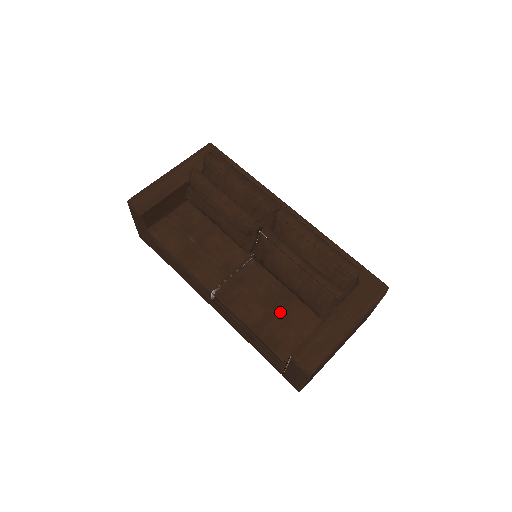
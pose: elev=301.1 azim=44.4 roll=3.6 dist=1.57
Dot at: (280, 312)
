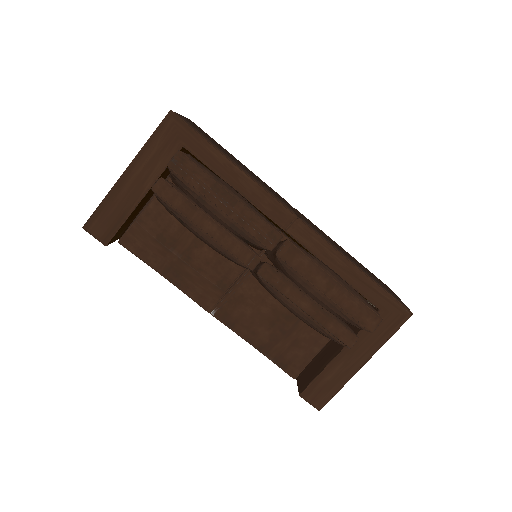
Dot at: (288, 334)
